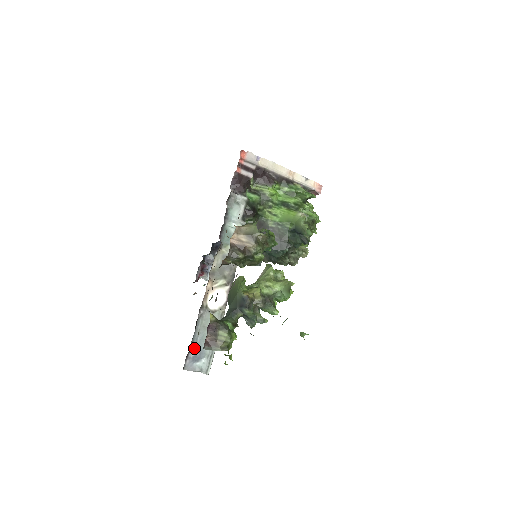
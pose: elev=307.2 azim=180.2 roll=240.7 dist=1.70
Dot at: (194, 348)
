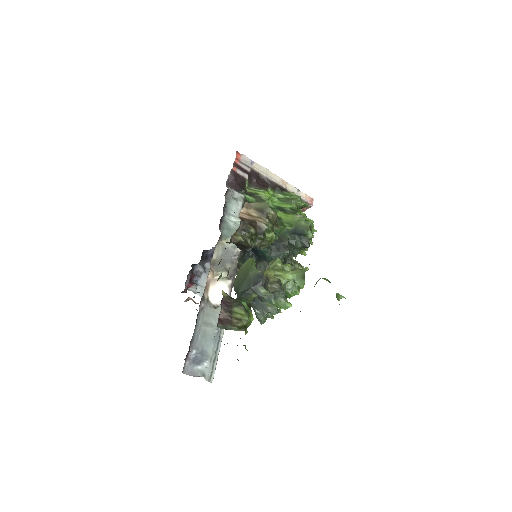
Dot at: (194, 347)
